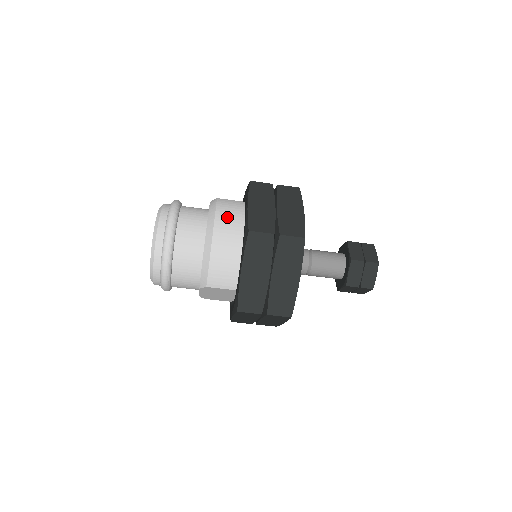
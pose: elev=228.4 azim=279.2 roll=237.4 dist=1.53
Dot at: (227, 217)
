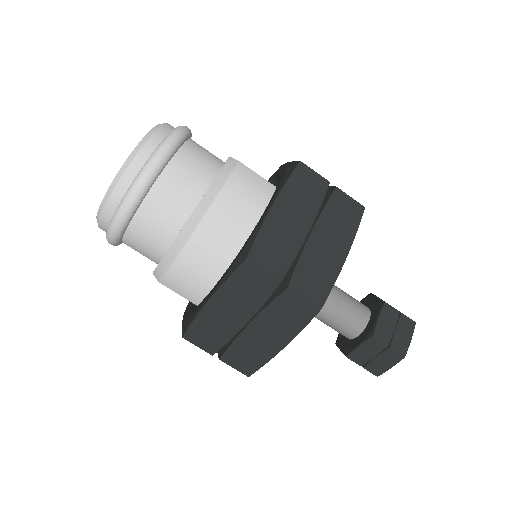
Dot at: (233, 208)
